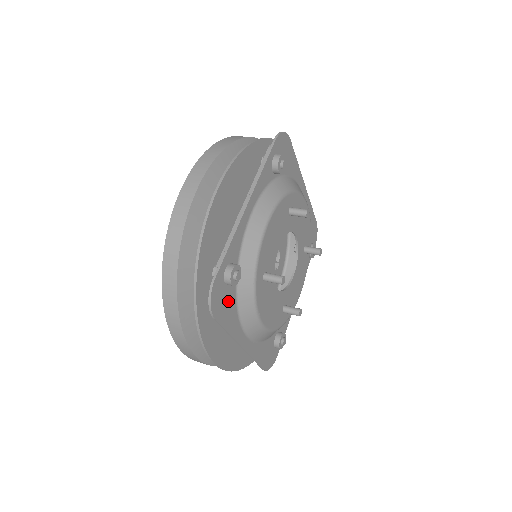
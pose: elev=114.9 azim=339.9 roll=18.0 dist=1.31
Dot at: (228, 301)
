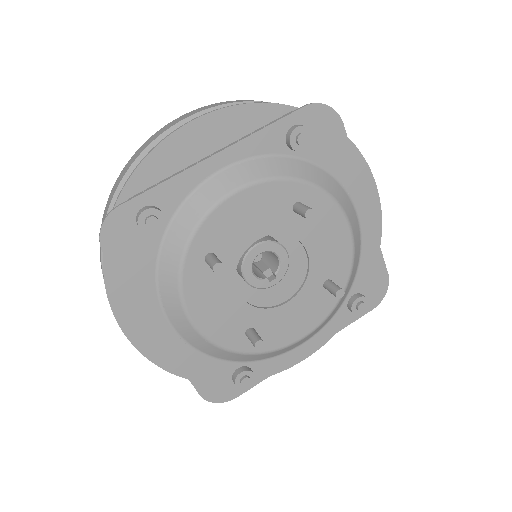
Dot at: (139, 252)
